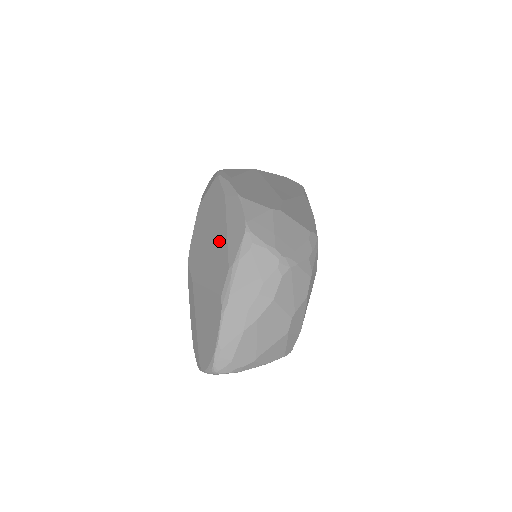
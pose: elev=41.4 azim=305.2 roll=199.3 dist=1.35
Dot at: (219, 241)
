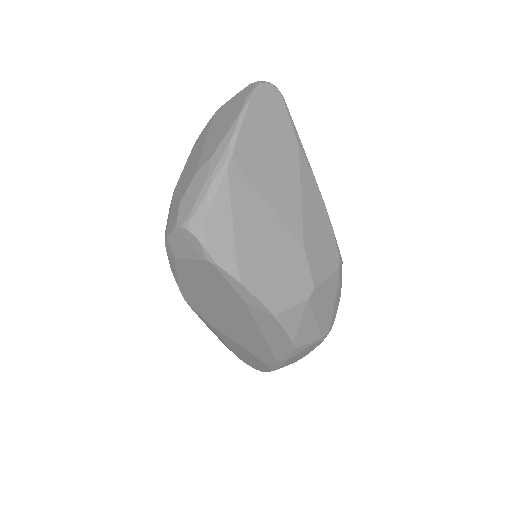
Dot at: (249, 331)
